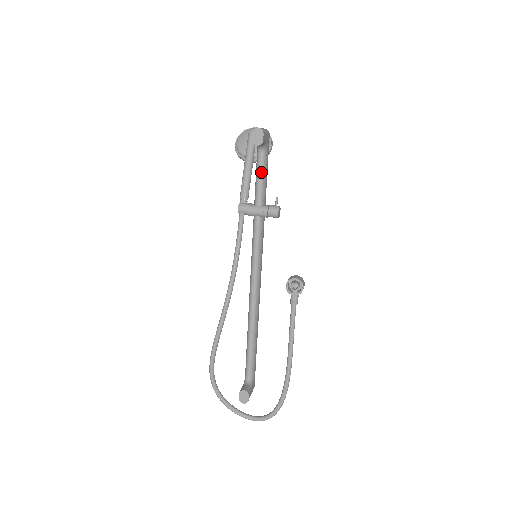
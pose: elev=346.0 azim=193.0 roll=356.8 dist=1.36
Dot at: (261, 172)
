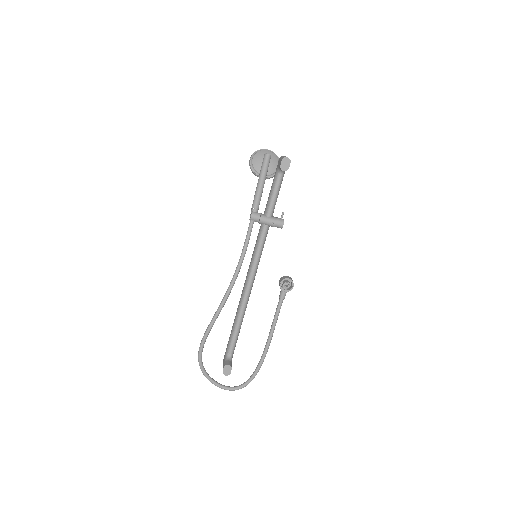
Dot at: (277, 190)
